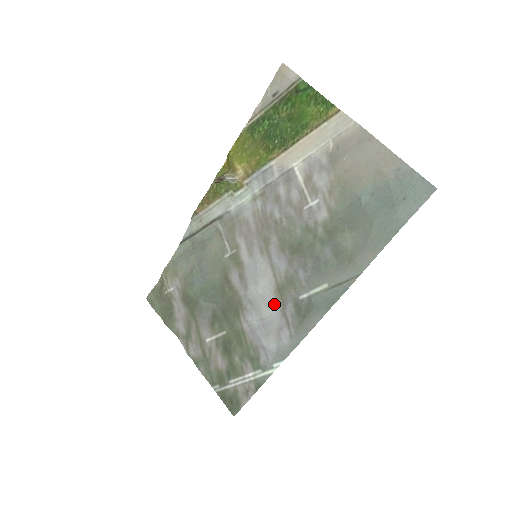
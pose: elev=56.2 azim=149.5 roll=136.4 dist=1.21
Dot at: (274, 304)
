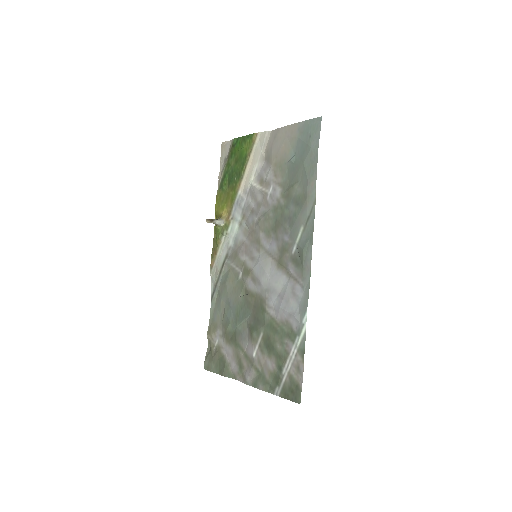
Dot at: (281, 275)
